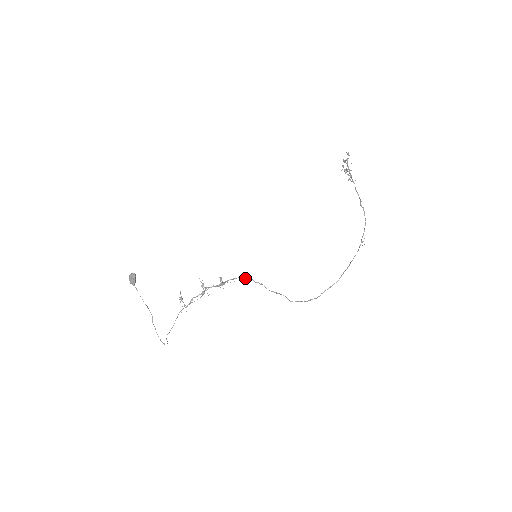
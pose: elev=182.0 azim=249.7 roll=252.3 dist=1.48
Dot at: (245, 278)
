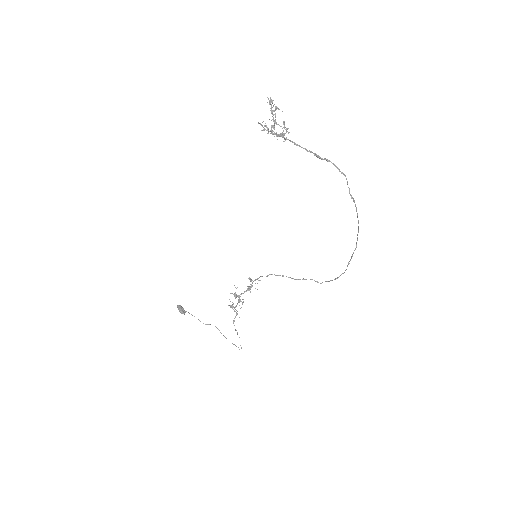
Dot at: occluded
